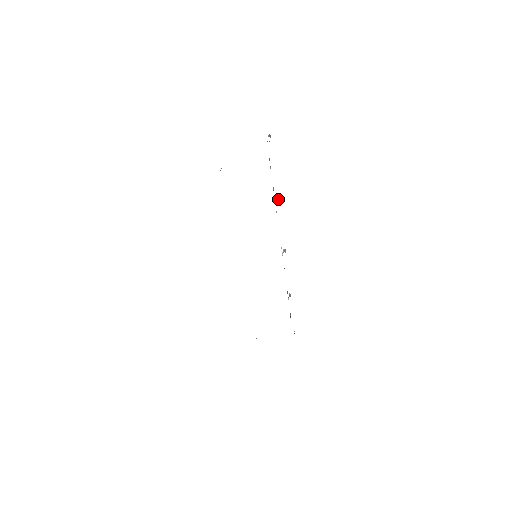
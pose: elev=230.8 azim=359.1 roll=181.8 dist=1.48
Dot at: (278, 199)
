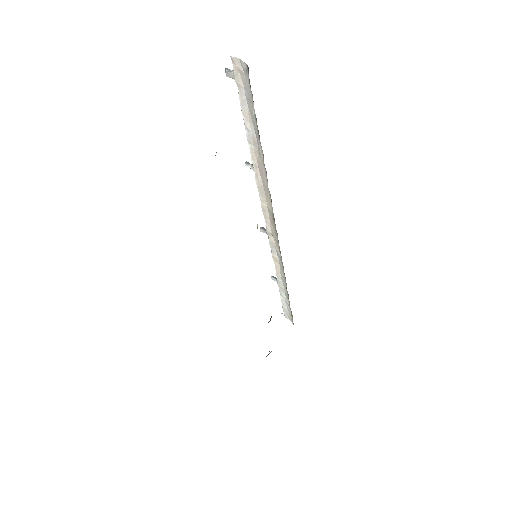
Dot at: occluded
